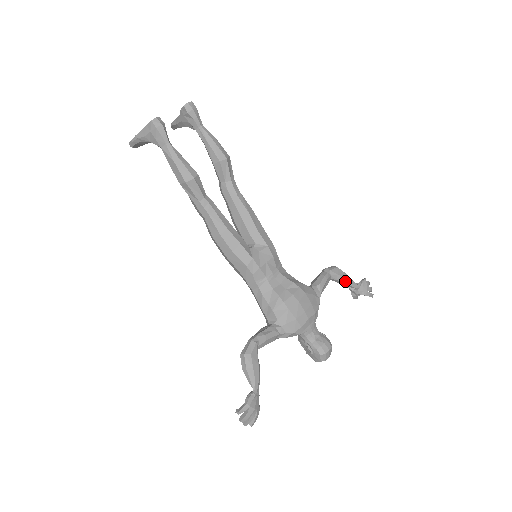
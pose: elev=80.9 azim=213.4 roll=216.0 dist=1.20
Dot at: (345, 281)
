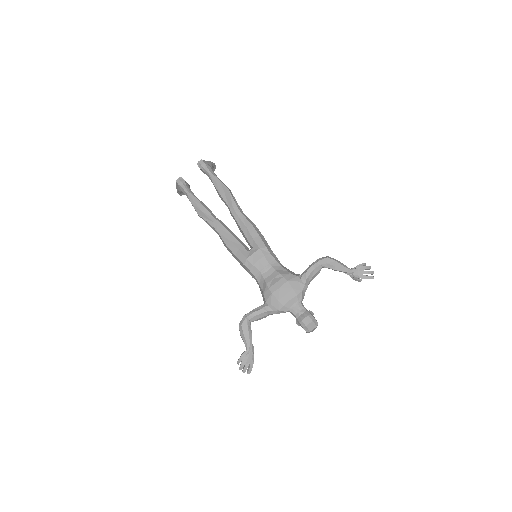
Dot at: (336, 268)
